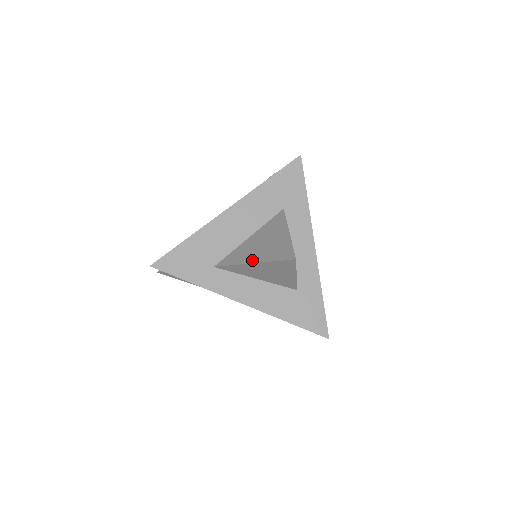
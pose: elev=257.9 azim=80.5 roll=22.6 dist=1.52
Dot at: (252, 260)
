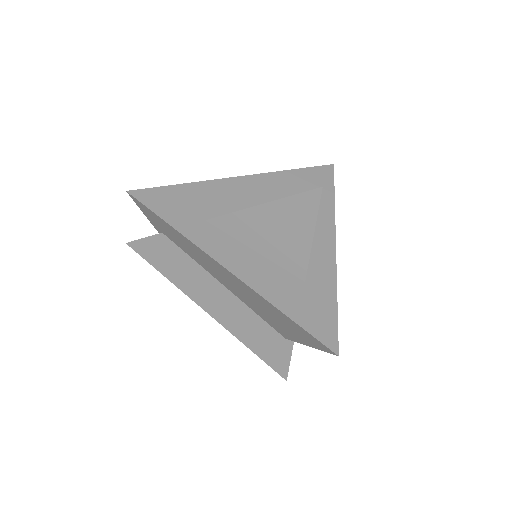
Dot at: (260, 204)
